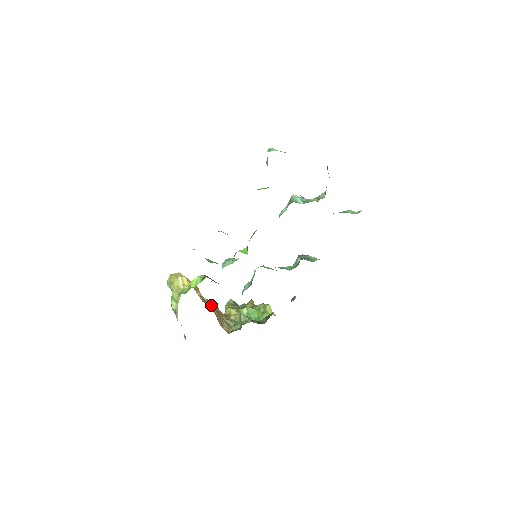
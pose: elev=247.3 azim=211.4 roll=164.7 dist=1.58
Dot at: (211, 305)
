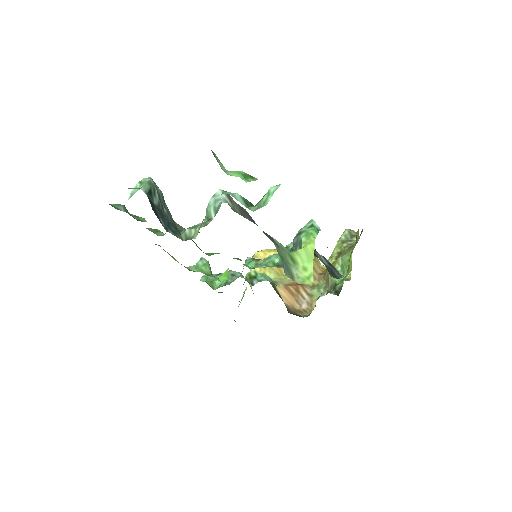
Dot at: (285, 286)
